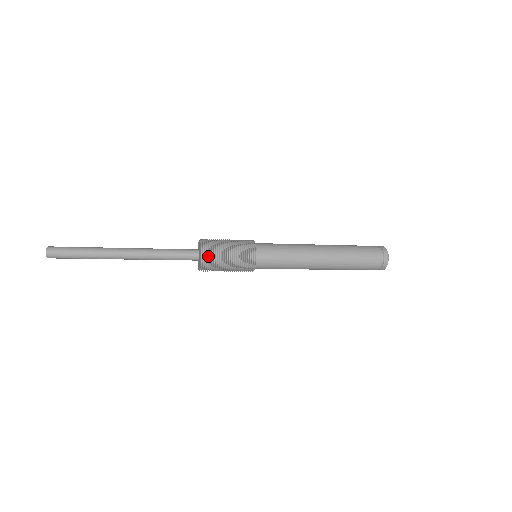
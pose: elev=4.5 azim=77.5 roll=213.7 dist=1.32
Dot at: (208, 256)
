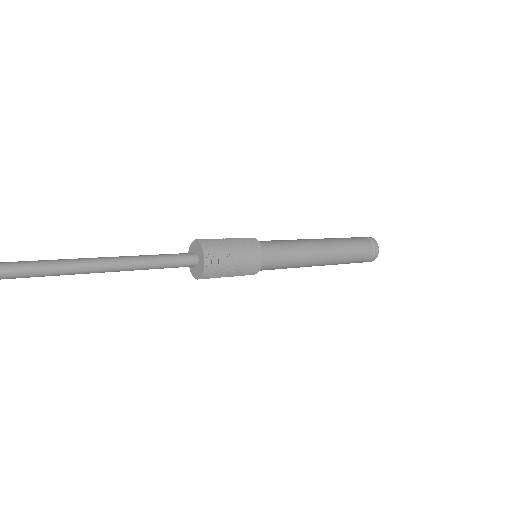
Dot at: (211, 269)
